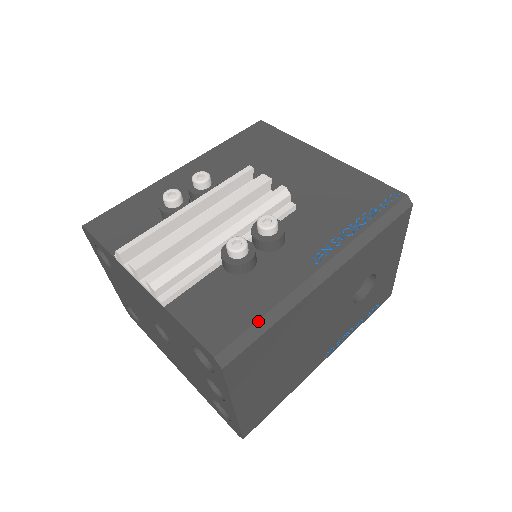
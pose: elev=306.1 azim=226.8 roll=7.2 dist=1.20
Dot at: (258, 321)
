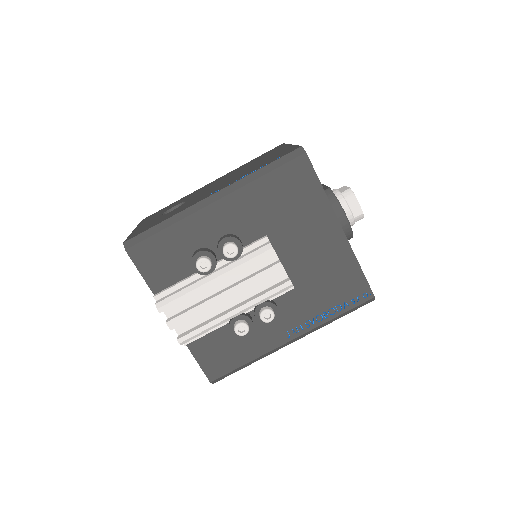
Dot at: (240, 367)
